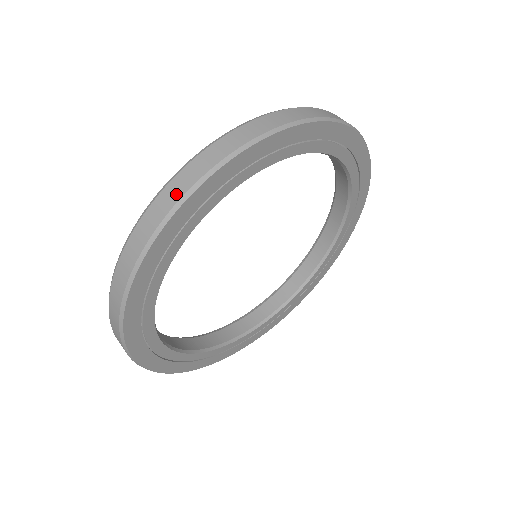
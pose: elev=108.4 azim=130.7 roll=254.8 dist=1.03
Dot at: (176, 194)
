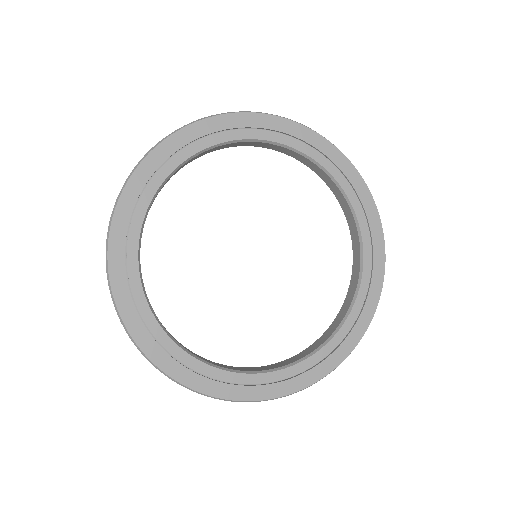
Dot at: (110, 219)
